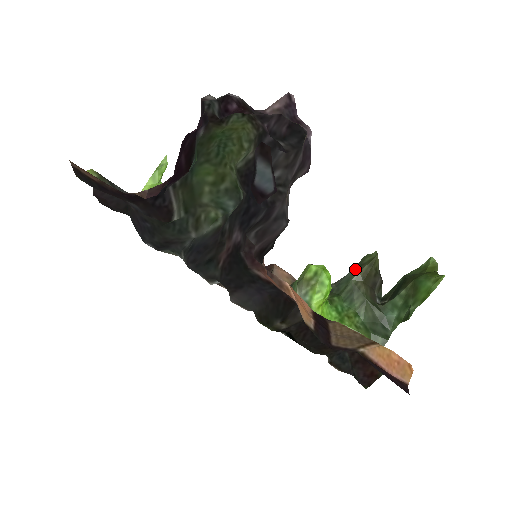
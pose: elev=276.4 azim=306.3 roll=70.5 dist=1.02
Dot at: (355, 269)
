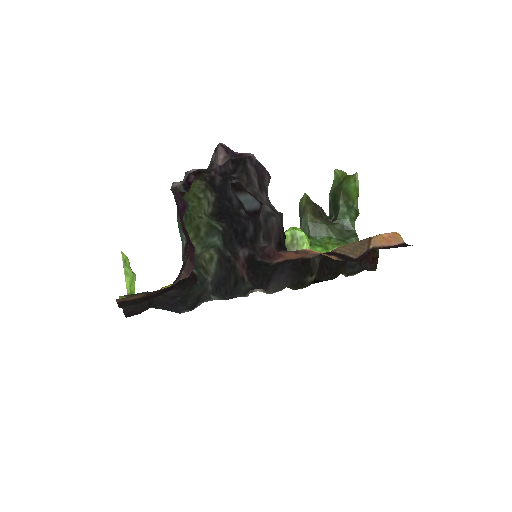
Dot at: (303, 214)
